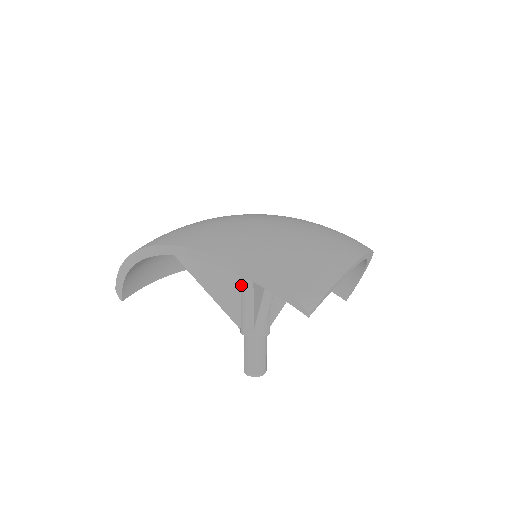
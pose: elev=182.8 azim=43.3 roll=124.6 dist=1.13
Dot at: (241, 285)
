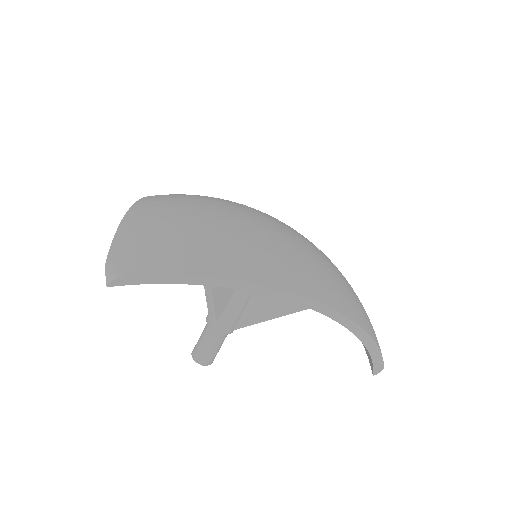
Dot at: occluded
